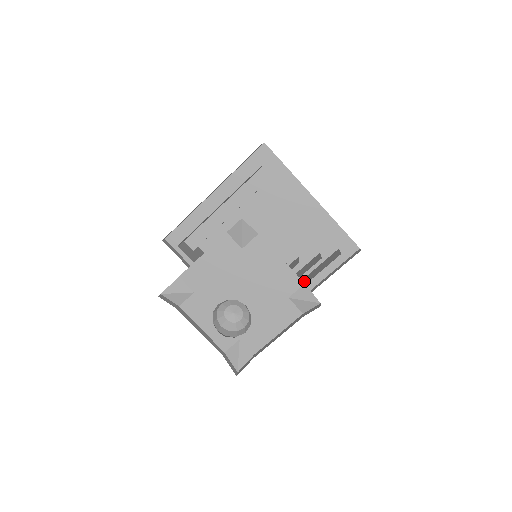
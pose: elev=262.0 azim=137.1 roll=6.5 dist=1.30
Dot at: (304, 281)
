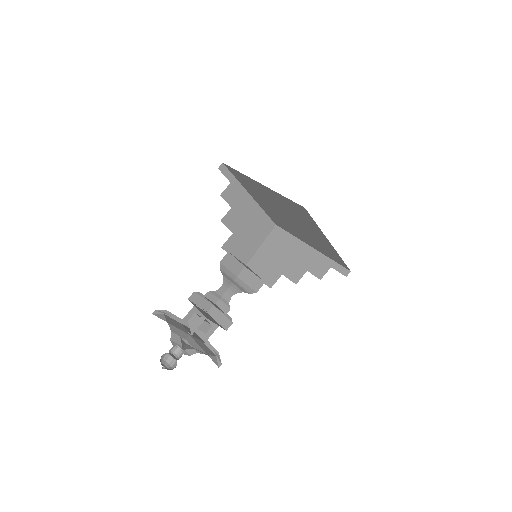
Dot at: (301, 255)
